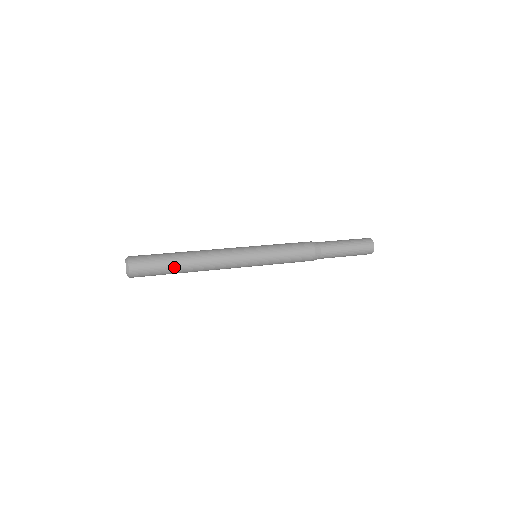
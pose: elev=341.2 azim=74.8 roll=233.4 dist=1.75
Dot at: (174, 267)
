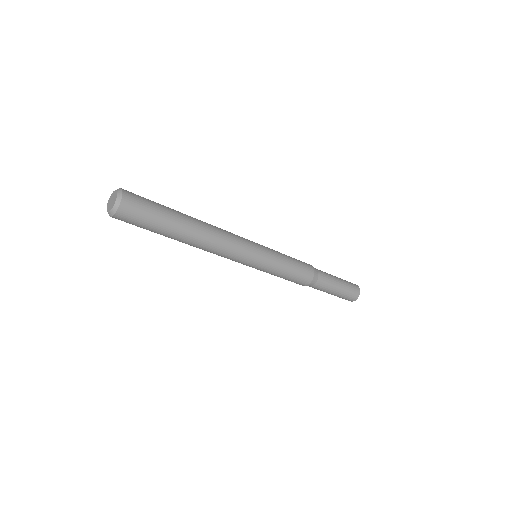
Dot at: (175, 212)
